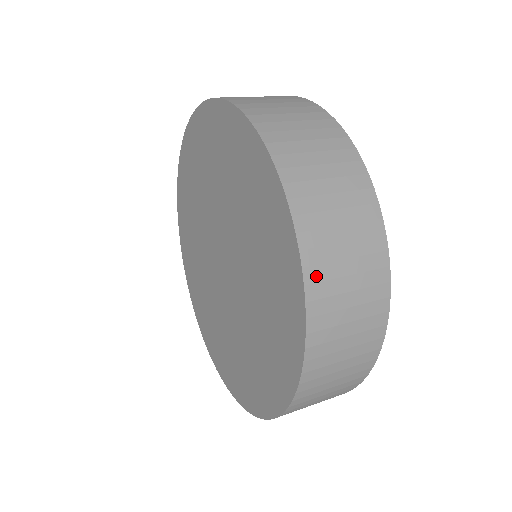
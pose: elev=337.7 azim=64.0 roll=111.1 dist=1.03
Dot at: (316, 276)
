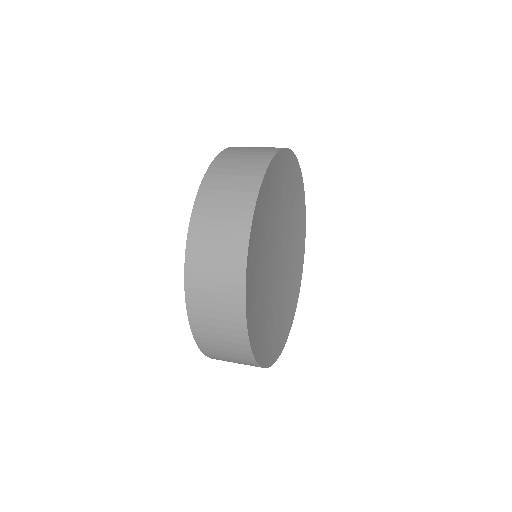
Dot at: (198, 328)
